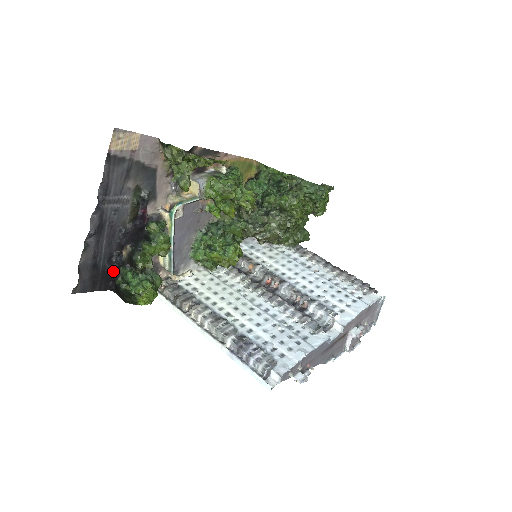
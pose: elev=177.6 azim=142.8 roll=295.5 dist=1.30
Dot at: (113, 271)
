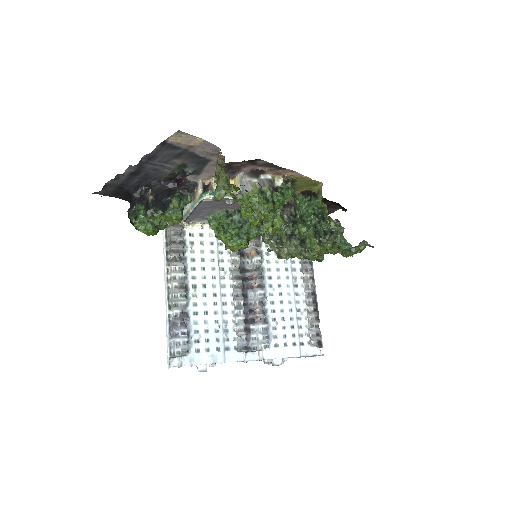
Dot at: (134, 198)
